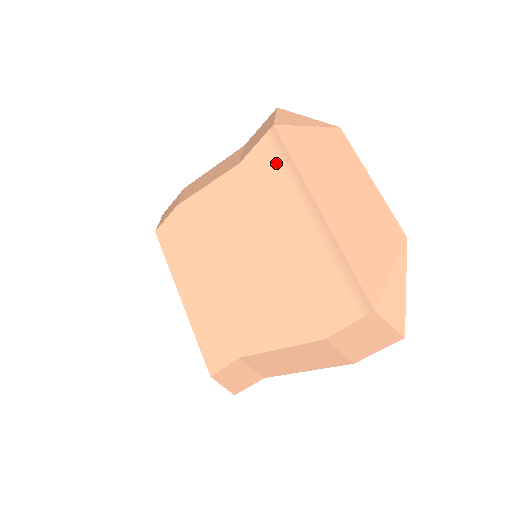
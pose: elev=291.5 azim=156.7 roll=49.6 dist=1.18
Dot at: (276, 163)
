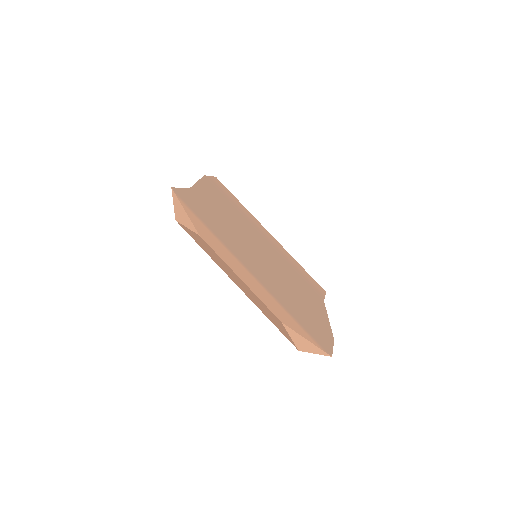
Dot at: occluded
